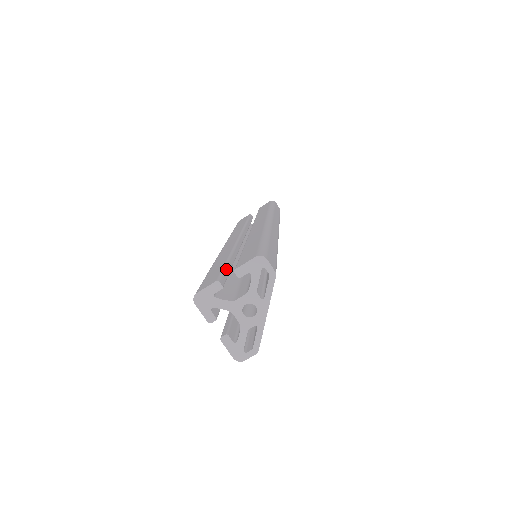
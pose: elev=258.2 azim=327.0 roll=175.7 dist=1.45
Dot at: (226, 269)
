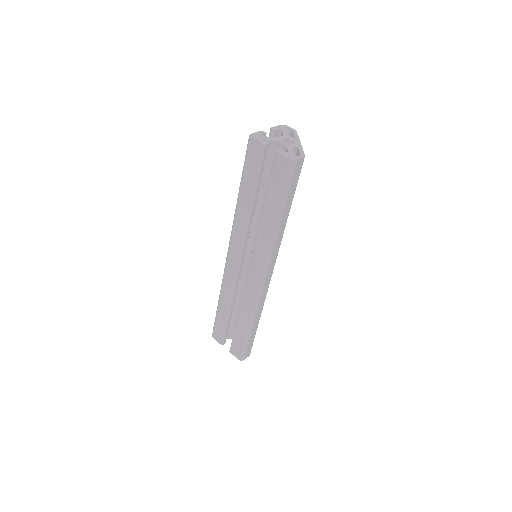
Dot at: occluded
